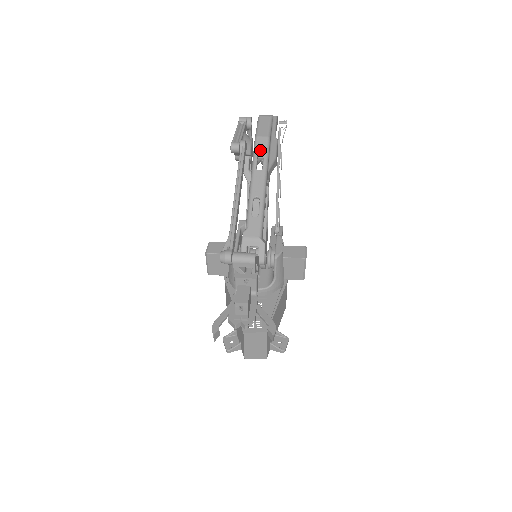
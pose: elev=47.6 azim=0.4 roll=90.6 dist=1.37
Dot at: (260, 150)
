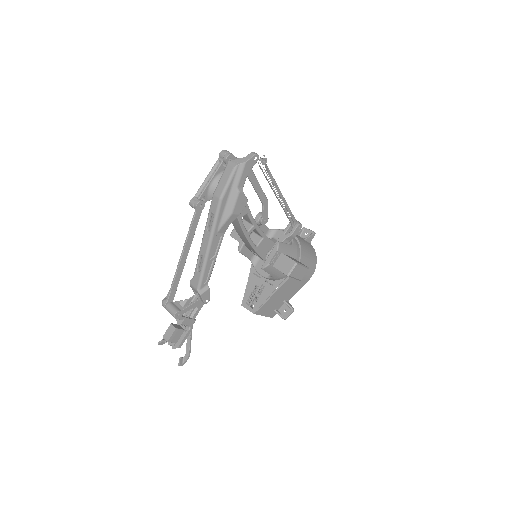
Dot at: (212, 211)
